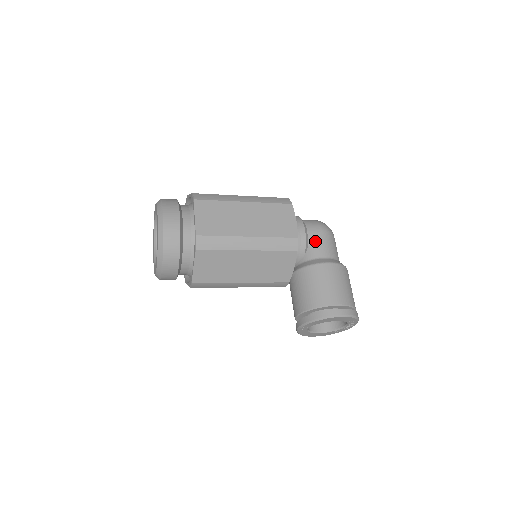
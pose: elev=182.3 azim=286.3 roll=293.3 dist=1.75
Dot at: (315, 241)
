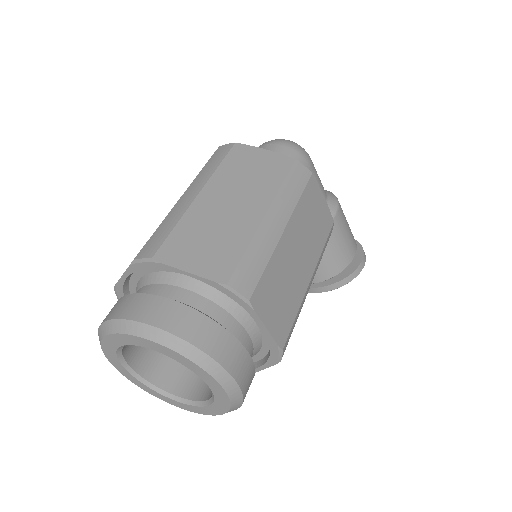
Dot at: occluded
